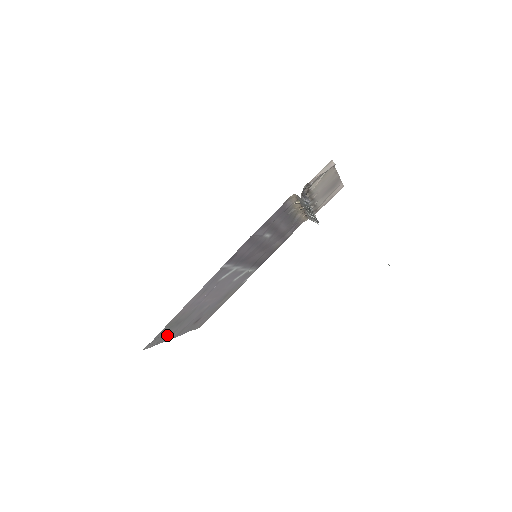
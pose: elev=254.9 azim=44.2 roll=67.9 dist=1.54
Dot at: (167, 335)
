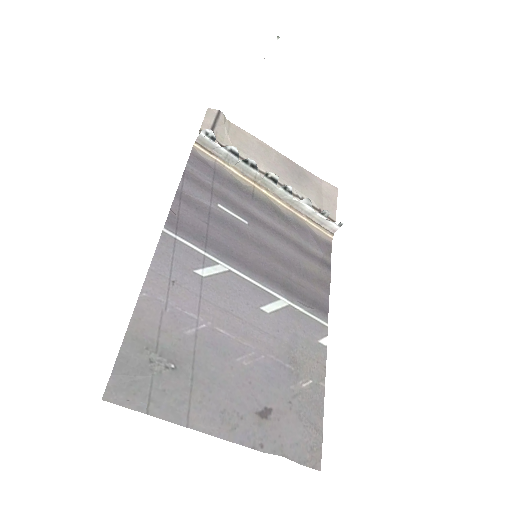
Dot at: (167, 395)
